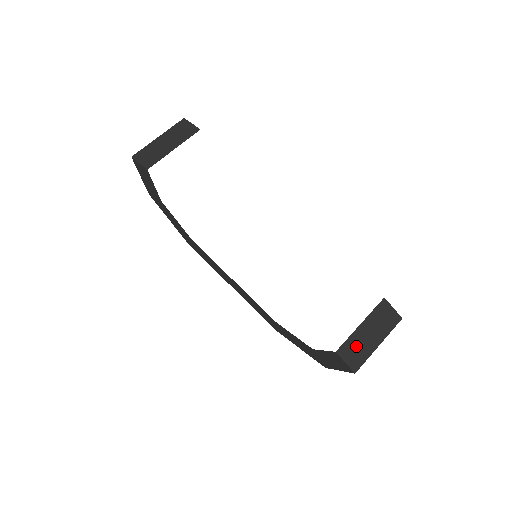
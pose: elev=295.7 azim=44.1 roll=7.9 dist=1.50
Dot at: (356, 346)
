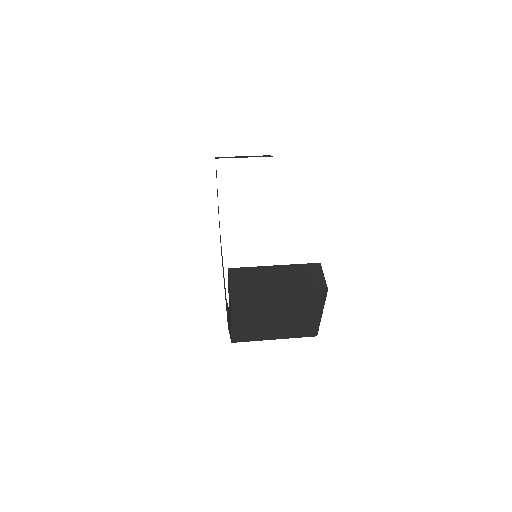
Dot at: (253, 277)
